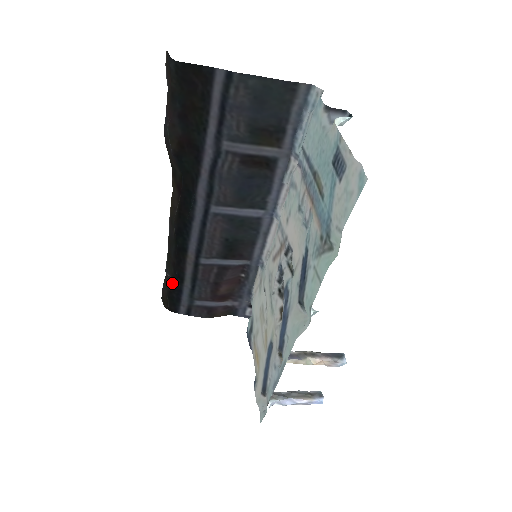
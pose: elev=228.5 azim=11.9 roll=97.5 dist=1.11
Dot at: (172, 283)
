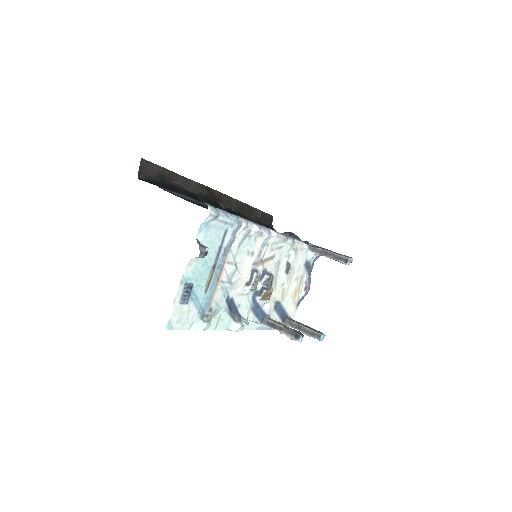
Dot at: (262, 221)
